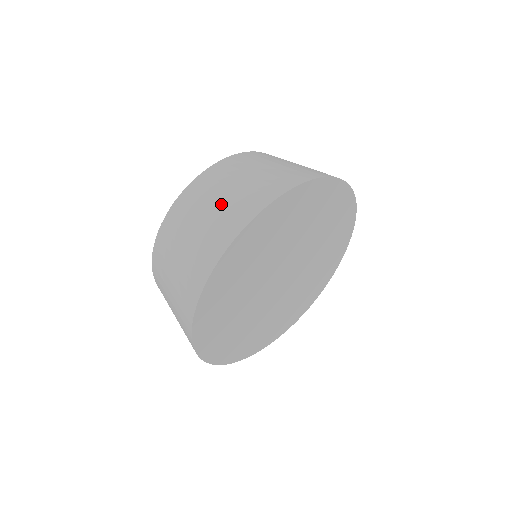
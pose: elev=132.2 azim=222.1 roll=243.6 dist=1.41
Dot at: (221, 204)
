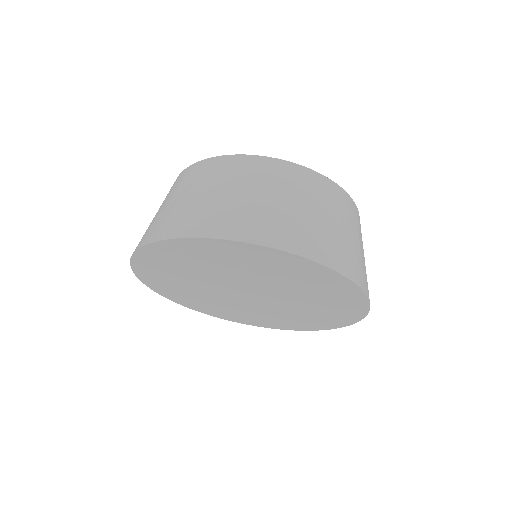
Dot at: (157, 214)
